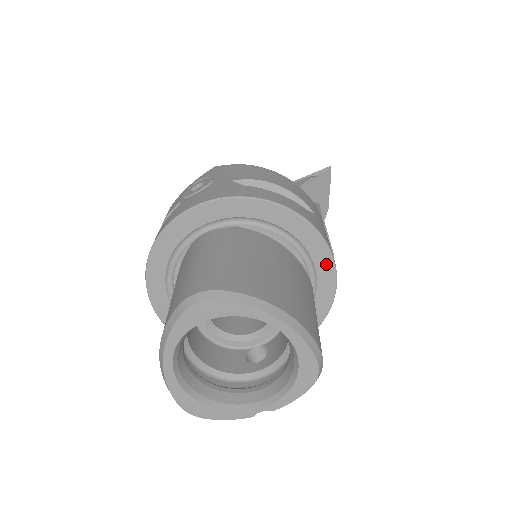
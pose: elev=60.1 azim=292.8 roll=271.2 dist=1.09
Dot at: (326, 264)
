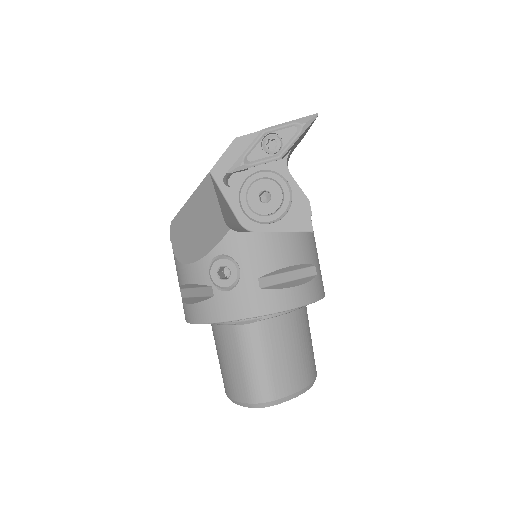
Dot at: occluded
